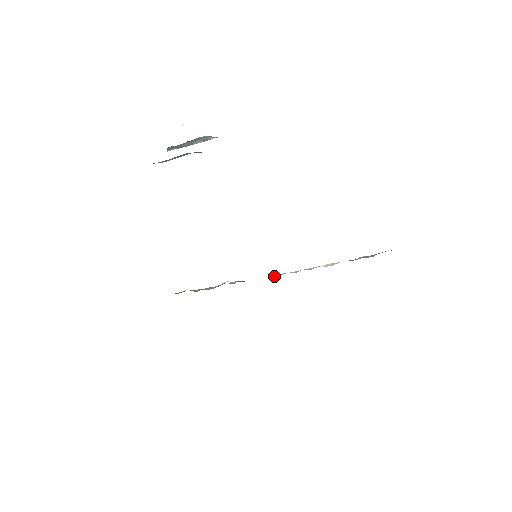
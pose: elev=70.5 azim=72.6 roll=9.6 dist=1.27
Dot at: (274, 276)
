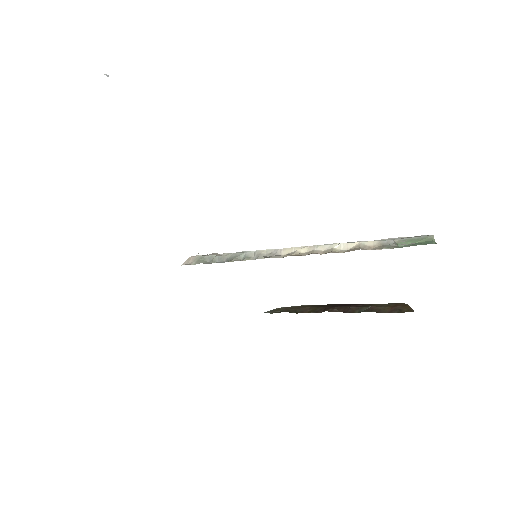
Dot at: (283, 253)
